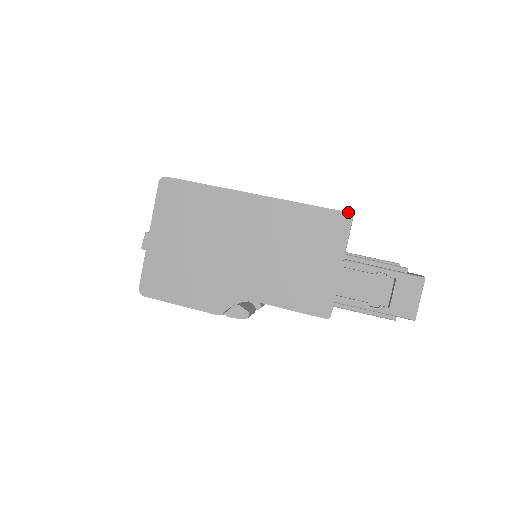
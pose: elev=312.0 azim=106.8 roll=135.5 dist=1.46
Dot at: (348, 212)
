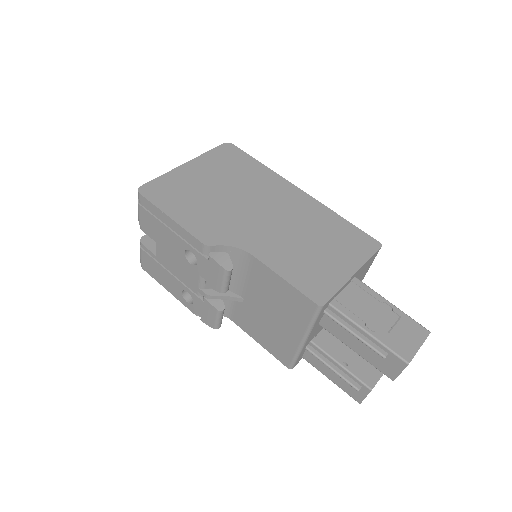
Dot at: occluded
